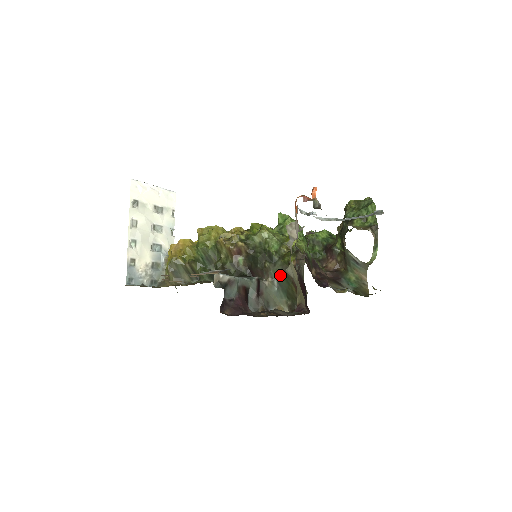
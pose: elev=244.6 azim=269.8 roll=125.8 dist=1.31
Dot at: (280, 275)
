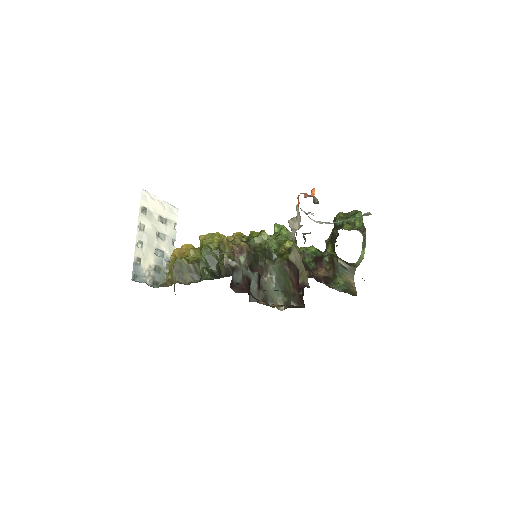
Dot at: (279, 271)
